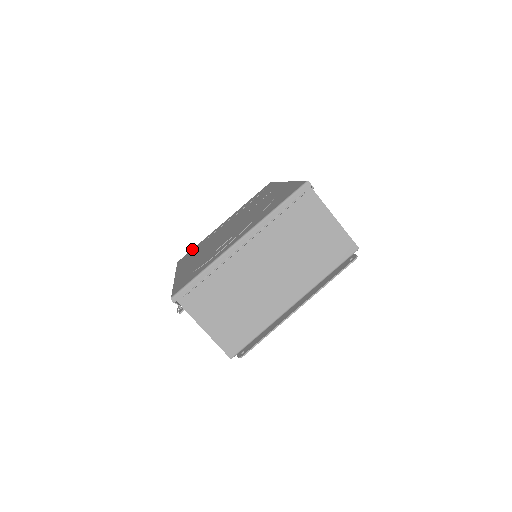
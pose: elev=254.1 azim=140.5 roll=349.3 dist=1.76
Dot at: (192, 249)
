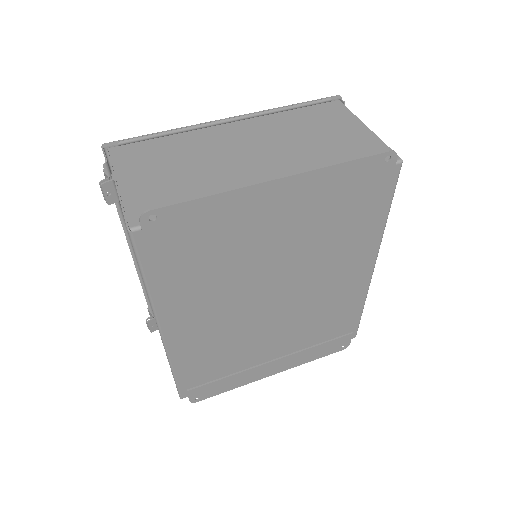
Dot at: occluded
